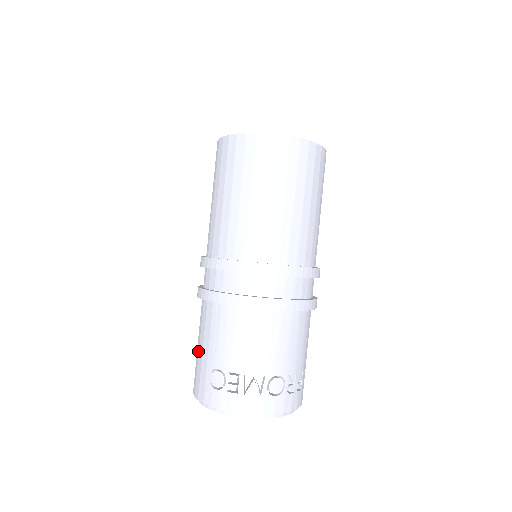
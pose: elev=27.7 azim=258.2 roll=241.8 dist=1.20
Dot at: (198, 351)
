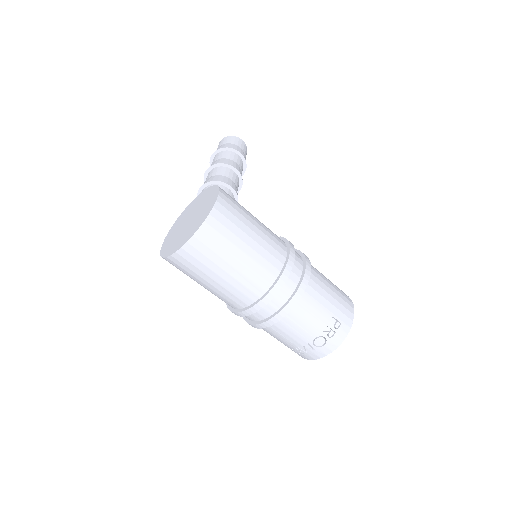
Dot at: occluded
